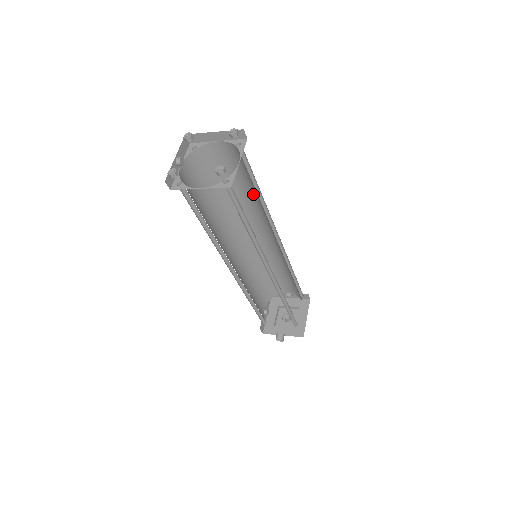
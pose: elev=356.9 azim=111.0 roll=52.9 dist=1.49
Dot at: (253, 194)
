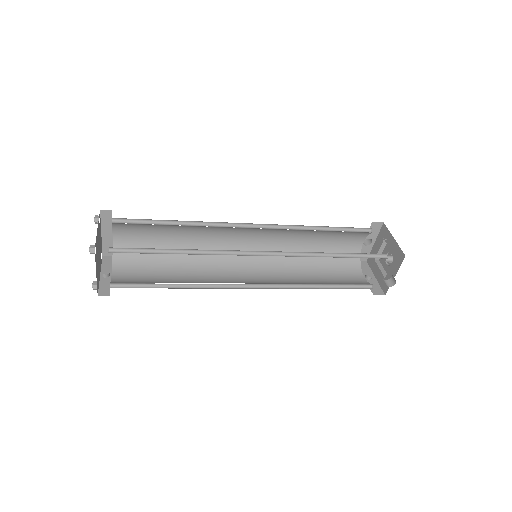
Dot at: (182, 228)
